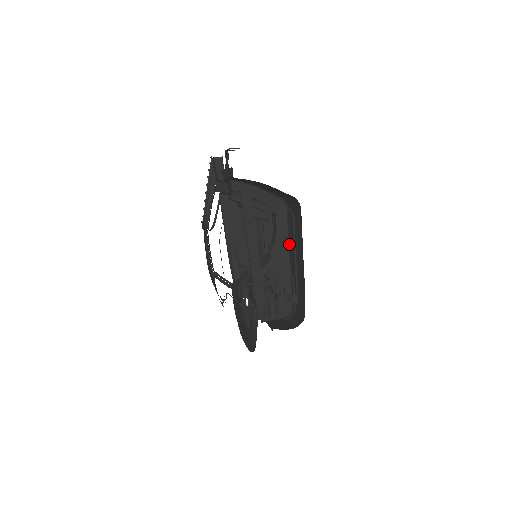
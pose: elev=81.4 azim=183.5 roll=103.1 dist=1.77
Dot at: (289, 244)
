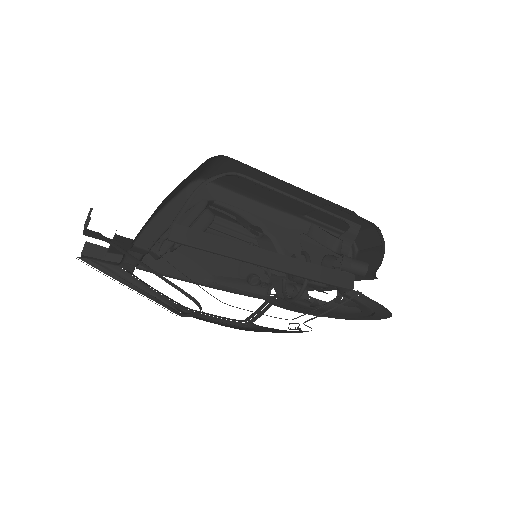
Dot at: (260, 202)
